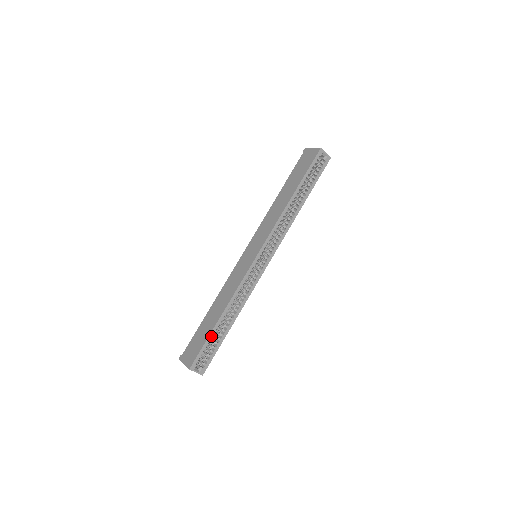
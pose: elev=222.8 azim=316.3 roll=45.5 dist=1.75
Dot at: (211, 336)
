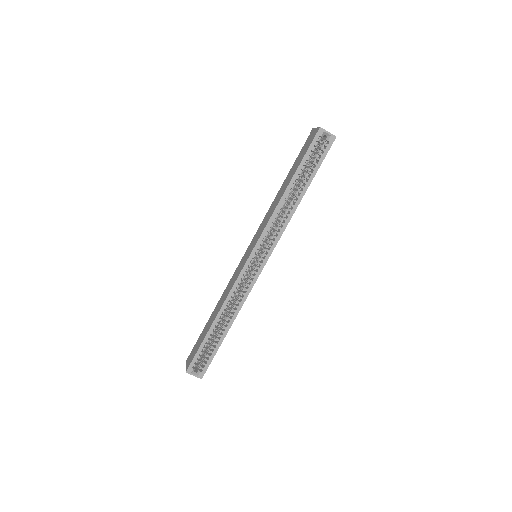
Dot at: (206, 340)
